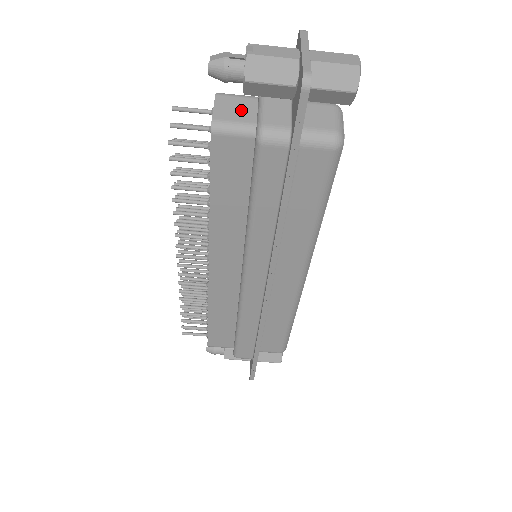
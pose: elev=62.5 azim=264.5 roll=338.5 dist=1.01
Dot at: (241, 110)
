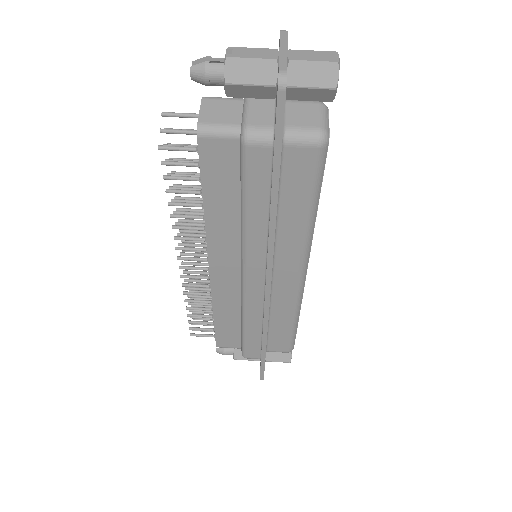
Dot at: (226, 112)
